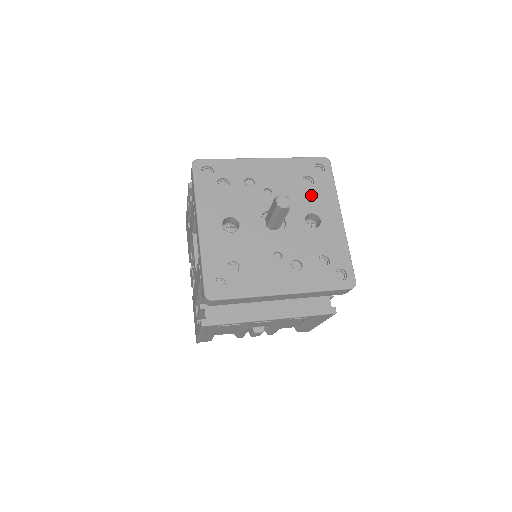
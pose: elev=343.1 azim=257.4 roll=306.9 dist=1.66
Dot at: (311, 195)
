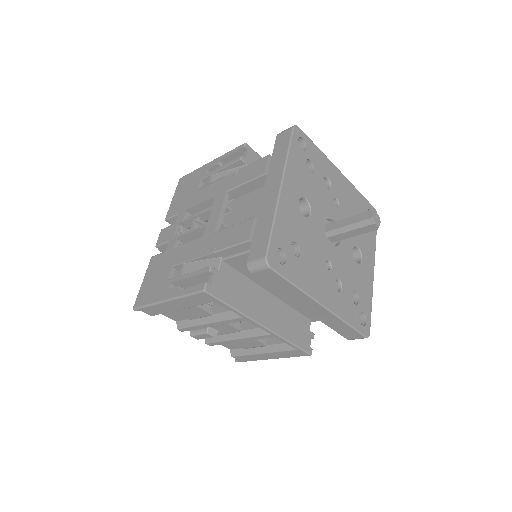
Dot at: occluded
